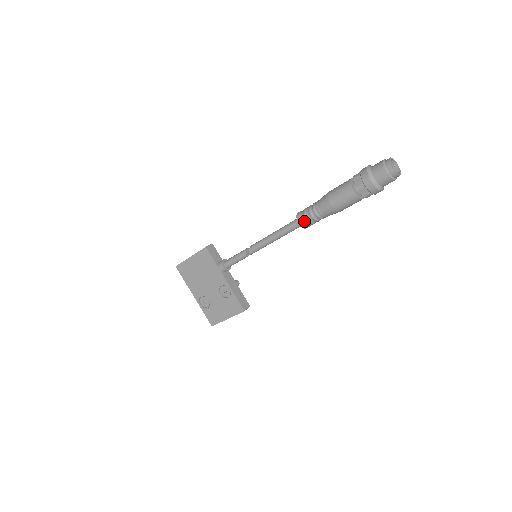
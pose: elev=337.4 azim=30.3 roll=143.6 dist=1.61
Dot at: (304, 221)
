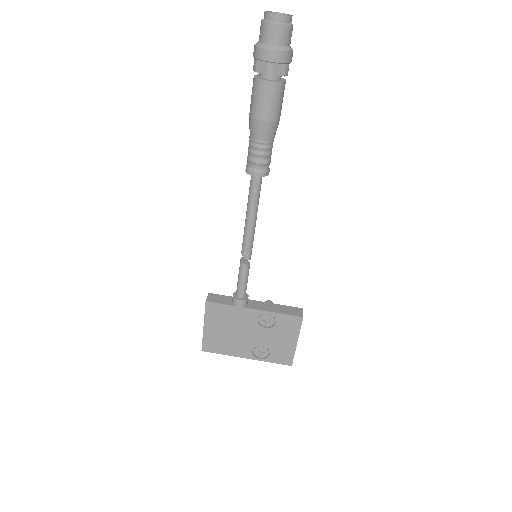
Dot at: (259, 168)
